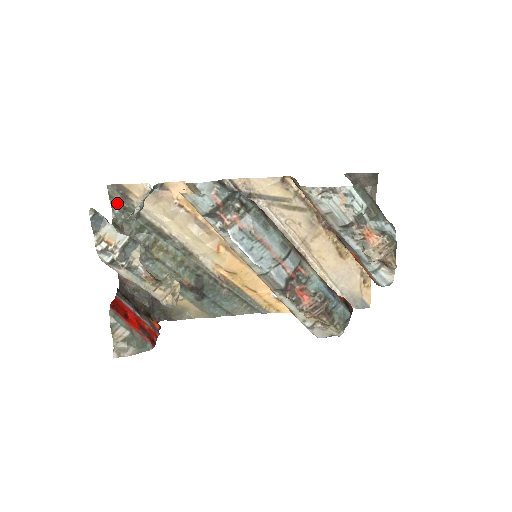
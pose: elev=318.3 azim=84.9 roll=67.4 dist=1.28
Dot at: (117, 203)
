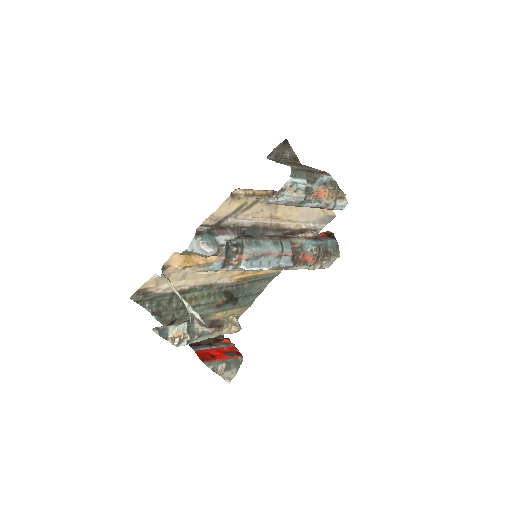
Dot at: (144, 301)
